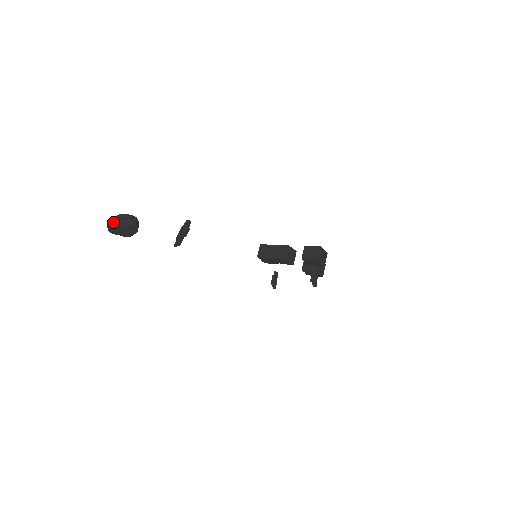
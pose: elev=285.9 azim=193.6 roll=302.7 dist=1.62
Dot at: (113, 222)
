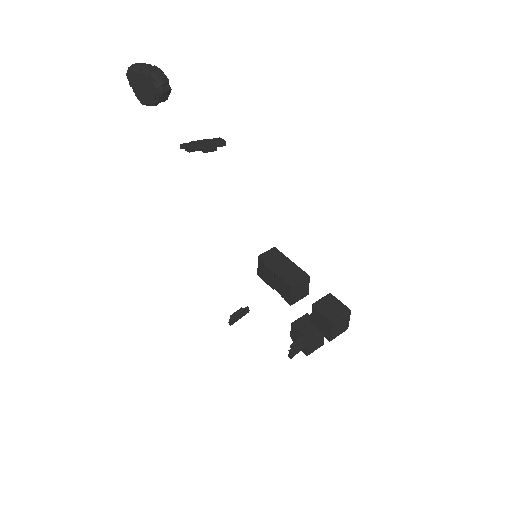
Dot at: (142, 66)
